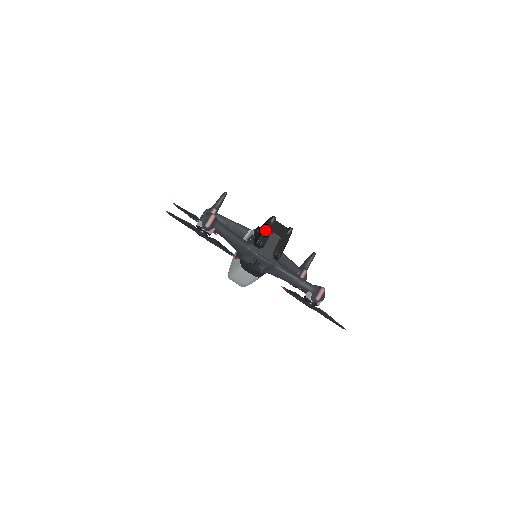
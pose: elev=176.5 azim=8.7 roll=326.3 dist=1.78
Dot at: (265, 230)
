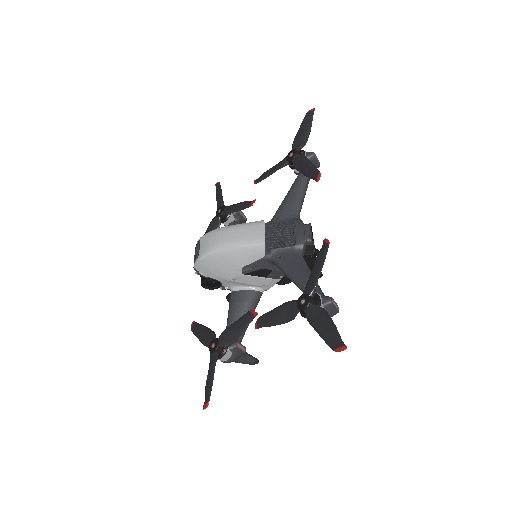
Dot at: occluded
